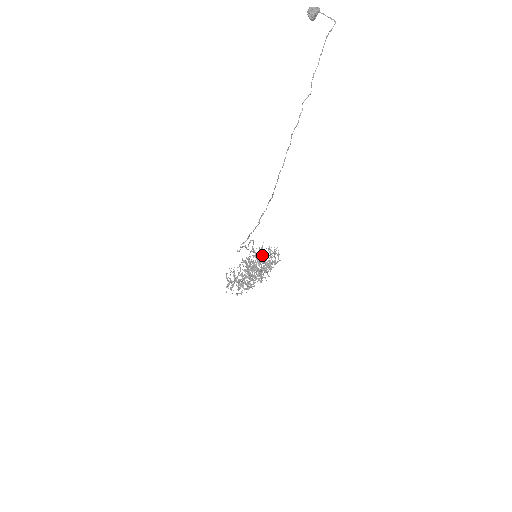
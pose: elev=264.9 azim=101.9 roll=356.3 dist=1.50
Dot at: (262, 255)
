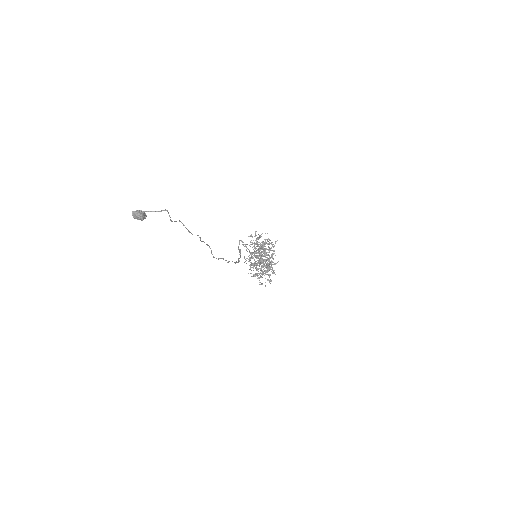
Dot at: occluded
